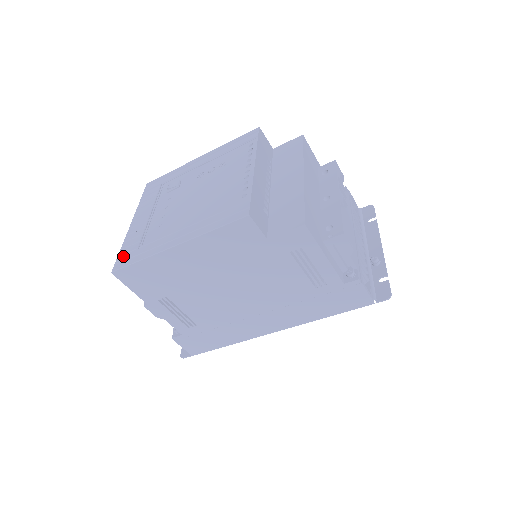
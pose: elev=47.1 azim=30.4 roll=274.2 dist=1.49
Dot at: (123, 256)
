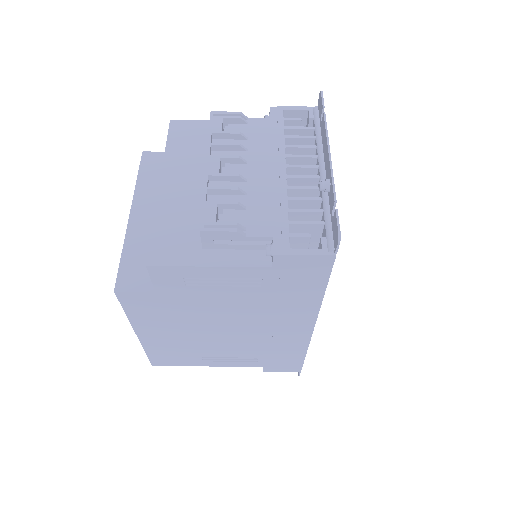
Dot at: occluded
